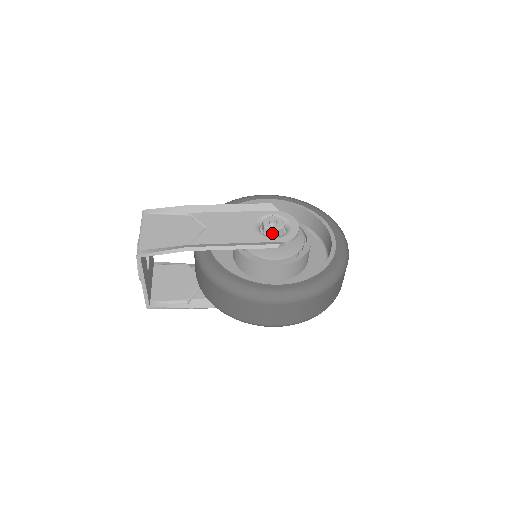
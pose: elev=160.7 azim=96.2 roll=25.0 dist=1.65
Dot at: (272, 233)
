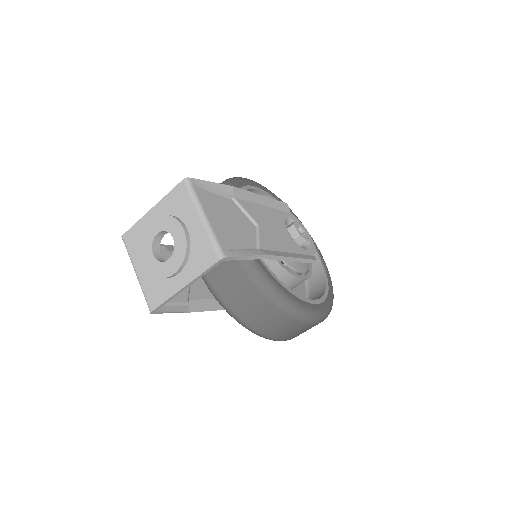
Dot at: (301, 243)
